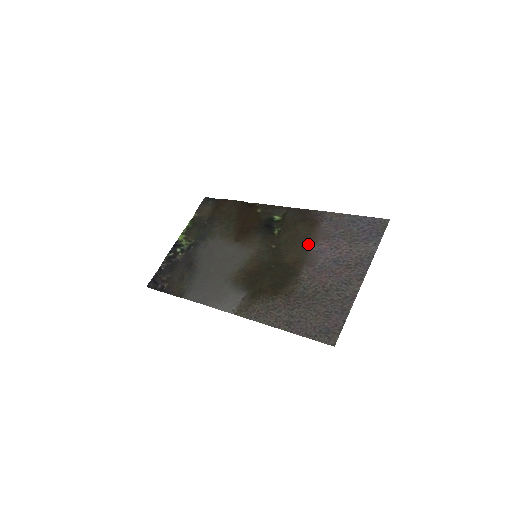
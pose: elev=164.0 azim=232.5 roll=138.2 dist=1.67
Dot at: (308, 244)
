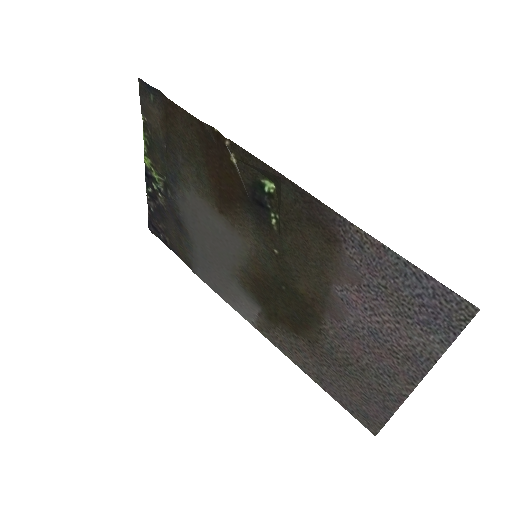
Dot at: (327, 279)
